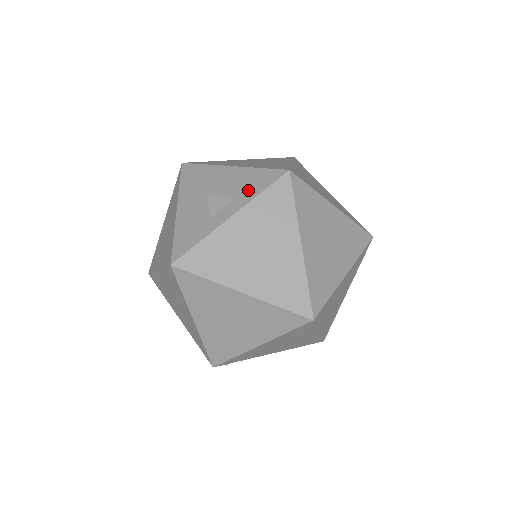
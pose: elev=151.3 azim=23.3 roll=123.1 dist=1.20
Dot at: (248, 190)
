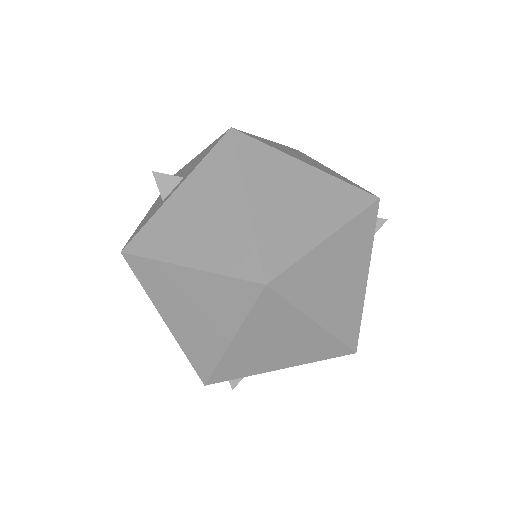
Dot at: (197, 163)
